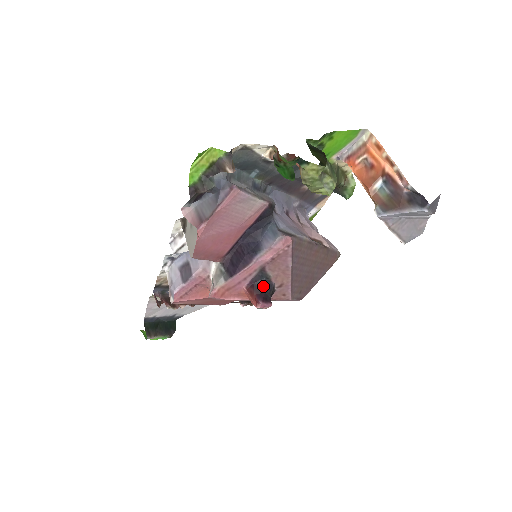
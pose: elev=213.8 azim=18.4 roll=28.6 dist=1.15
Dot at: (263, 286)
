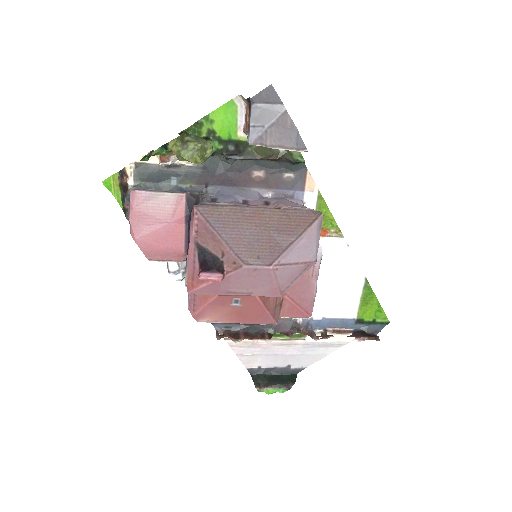
Dot at: (206, 260)
